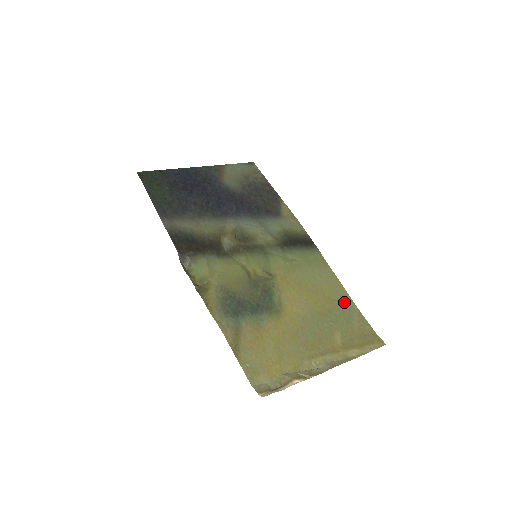
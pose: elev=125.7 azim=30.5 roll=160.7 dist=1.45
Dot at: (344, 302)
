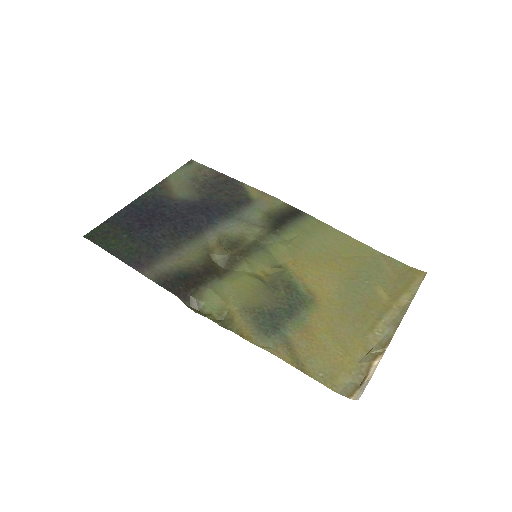
Dot at: (364, 253)
